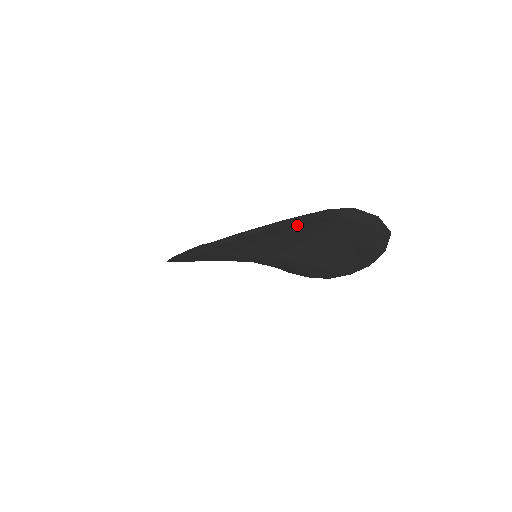
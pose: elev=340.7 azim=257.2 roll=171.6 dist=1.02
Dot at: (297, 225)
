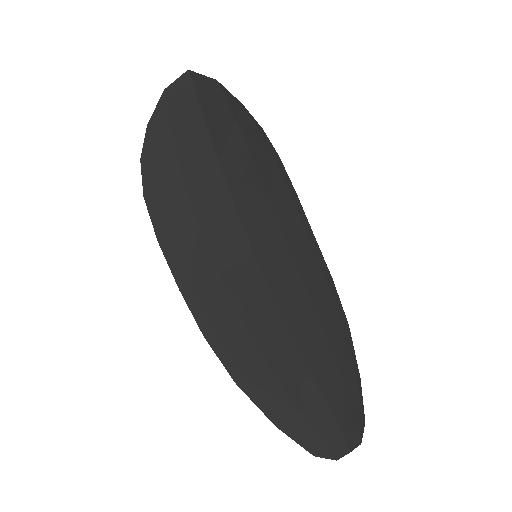
Dot at: (313, 429)
